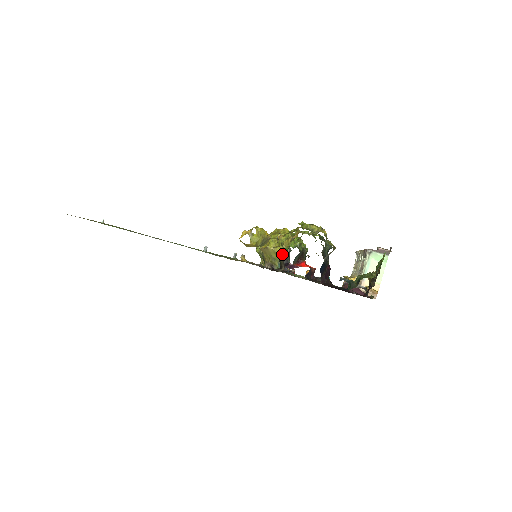
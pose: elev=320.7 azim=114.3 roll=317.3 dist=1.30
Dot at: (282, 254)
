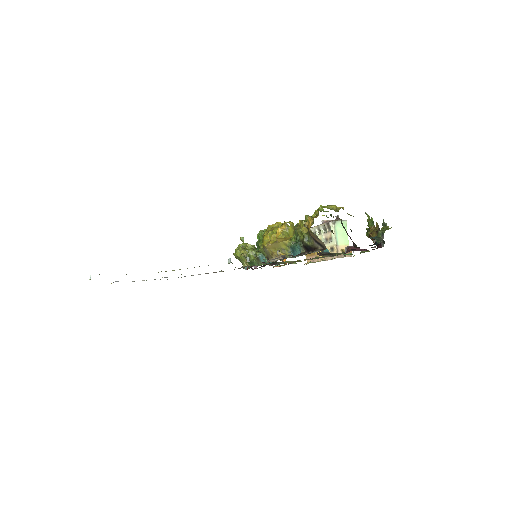
Dot at: (307, 239)
